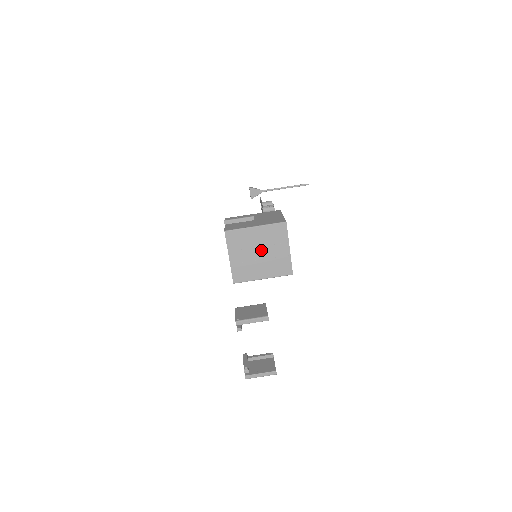
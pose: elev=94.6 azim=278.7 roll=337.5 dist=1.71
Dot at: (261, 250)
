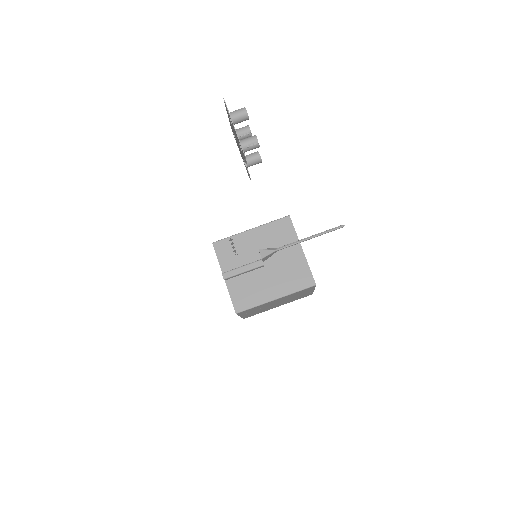
Dot at: (280, 302)
